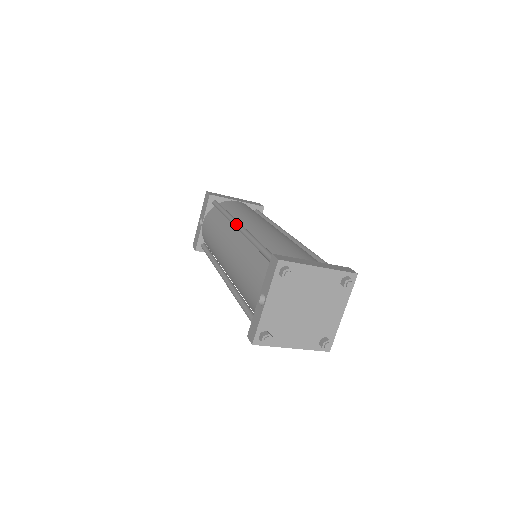
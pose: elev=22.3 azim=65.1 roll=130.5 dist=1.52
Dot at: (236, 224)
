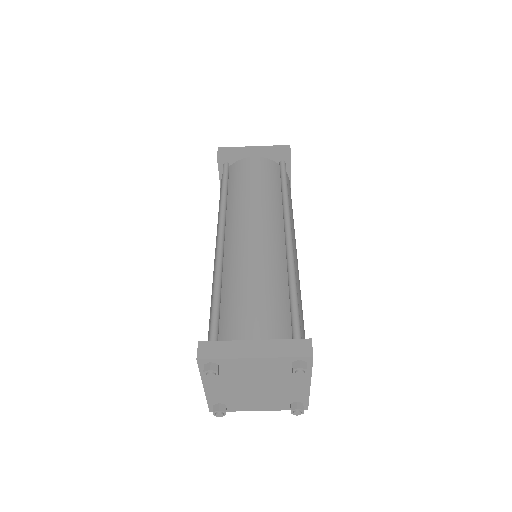
Dot at: occluded
